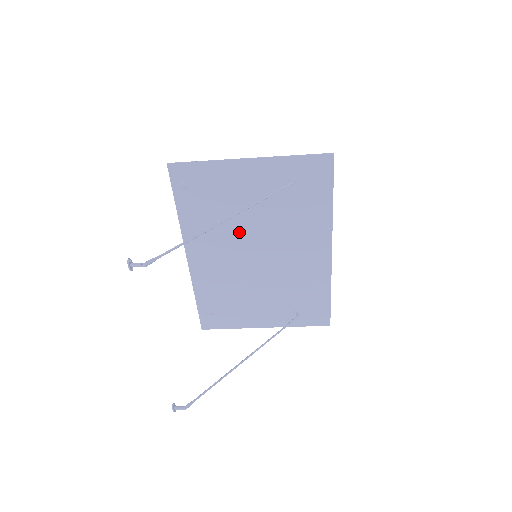
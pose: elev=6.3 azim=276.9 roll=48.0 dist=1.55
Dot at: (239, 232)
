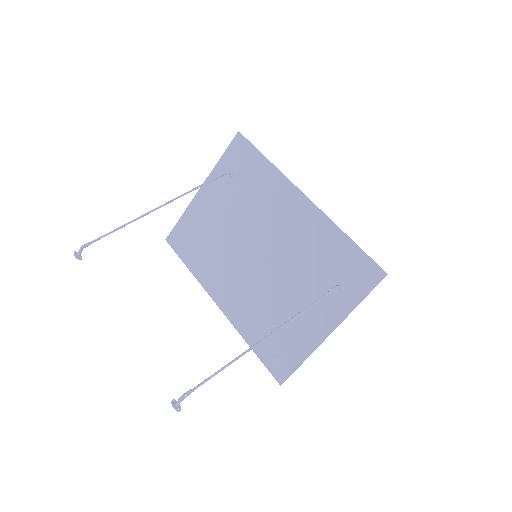
Dot at: (233, 248)
